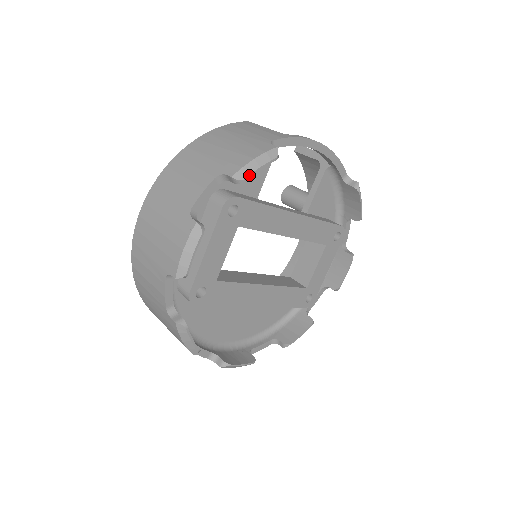
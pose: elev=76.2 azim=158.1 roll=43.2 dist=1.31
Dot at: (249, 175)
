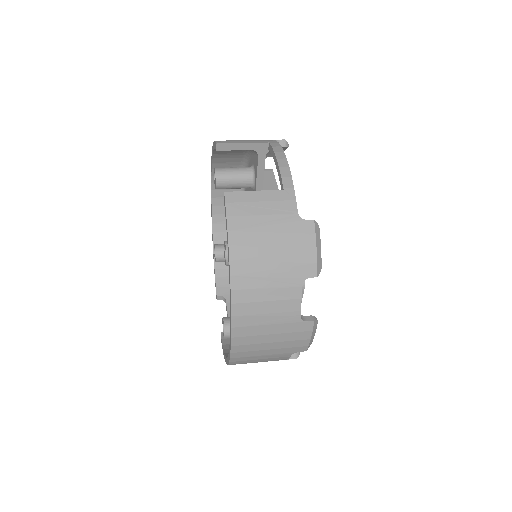
Dot at: (321, 262)
